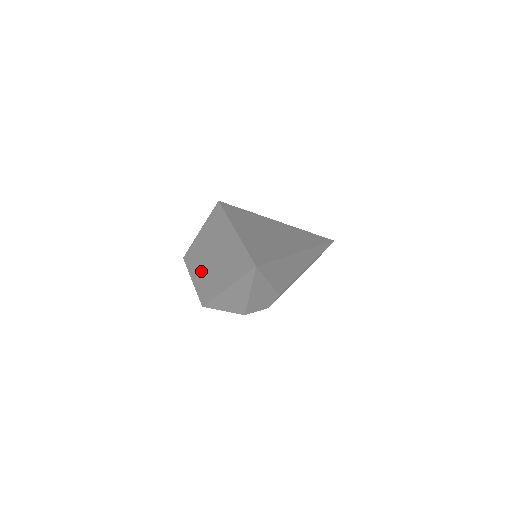
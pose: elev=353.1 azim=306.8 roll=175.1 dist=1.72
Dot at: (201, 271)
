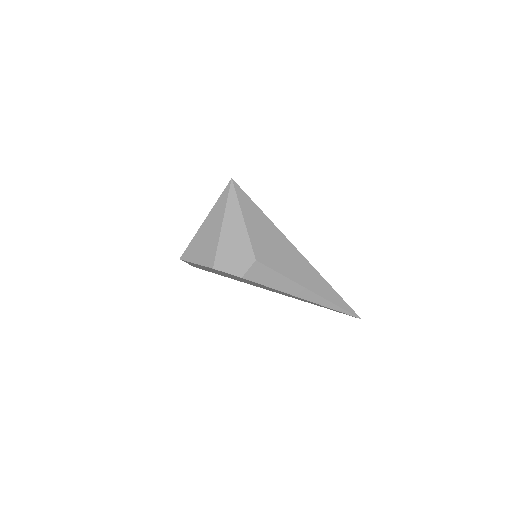
Dot at: occluded
